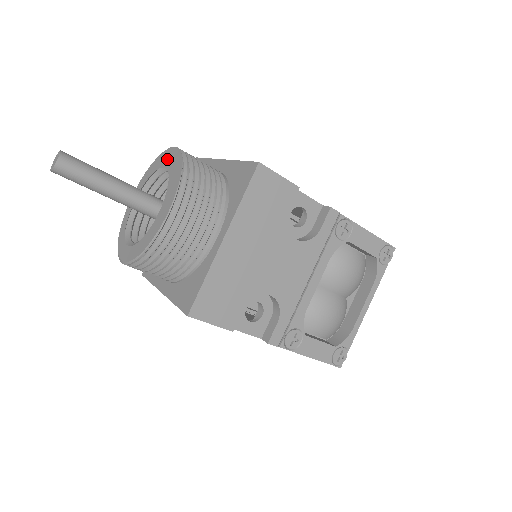
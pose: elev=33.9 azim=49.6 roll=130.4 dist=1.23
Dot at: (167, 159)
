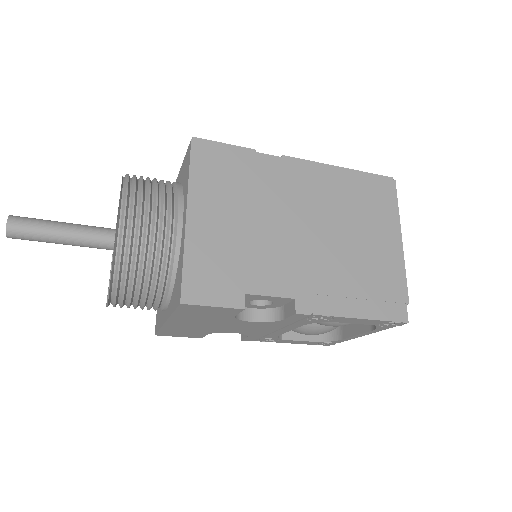
Dot at: occluded
